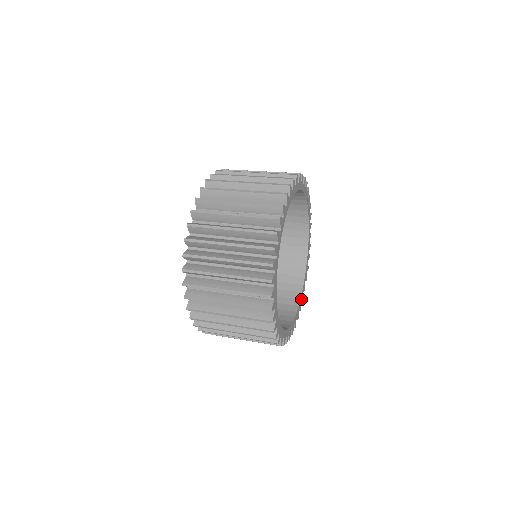
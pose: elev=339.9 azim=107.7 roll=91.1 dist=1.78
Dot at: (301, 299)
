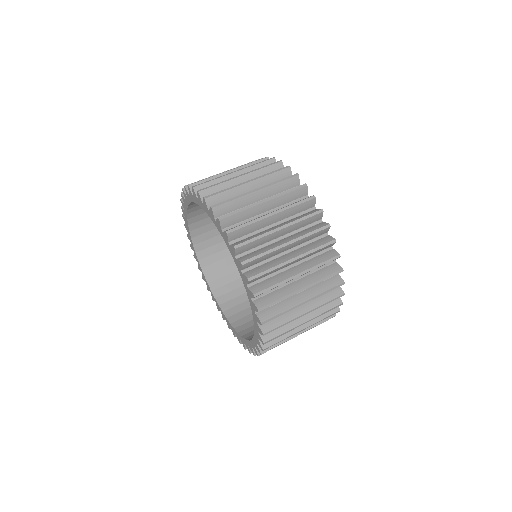
Dot at: occluded
